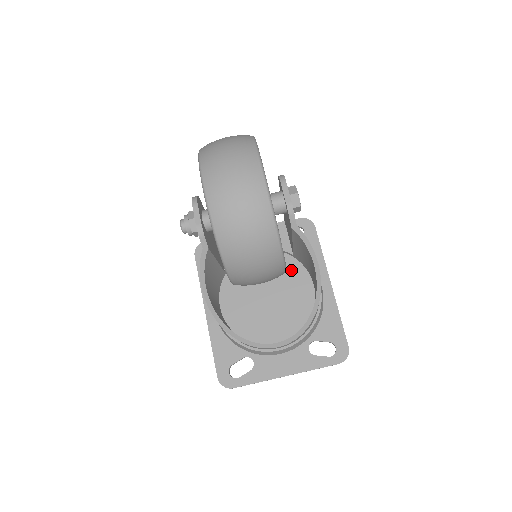
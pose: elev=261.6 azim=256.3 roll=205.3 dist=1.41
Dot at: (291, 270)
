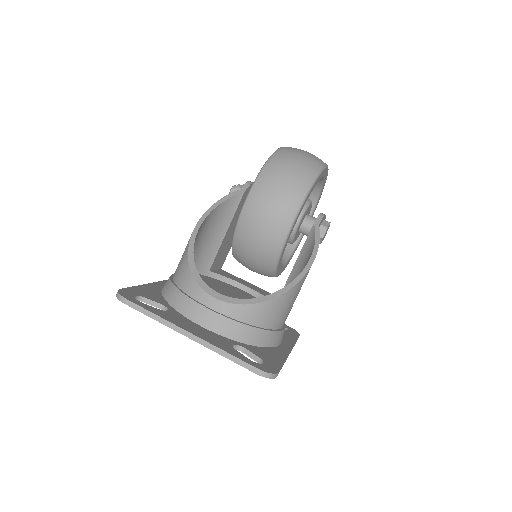
Dot at: occluded
